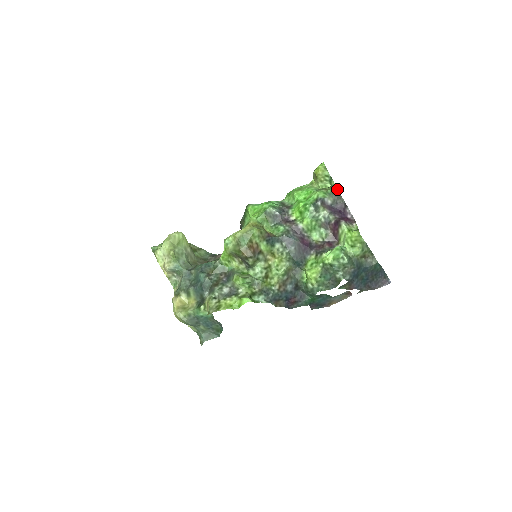
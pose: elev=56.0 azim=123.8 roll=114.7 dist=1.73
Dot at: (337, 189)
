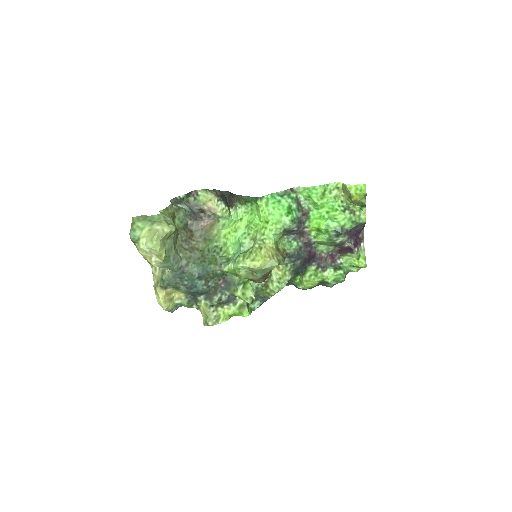
Dot at: occluded
